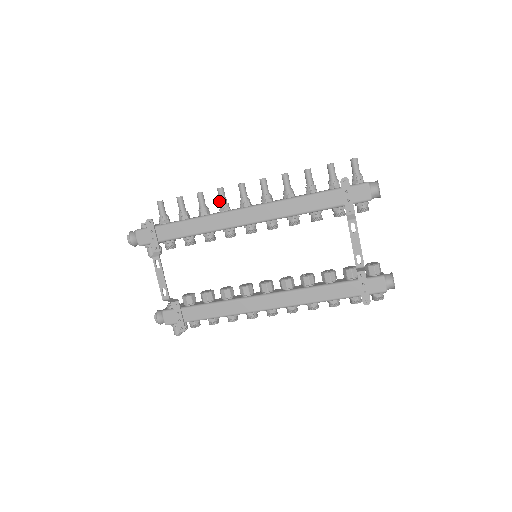
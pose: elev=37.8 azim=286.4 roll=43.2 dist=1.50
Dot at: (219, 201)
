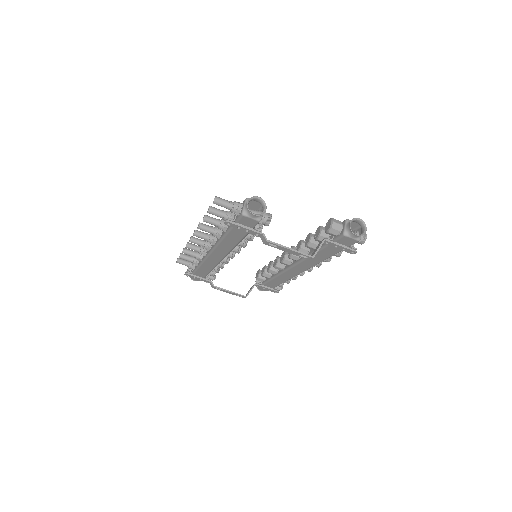
Dot at: (196, 251)
